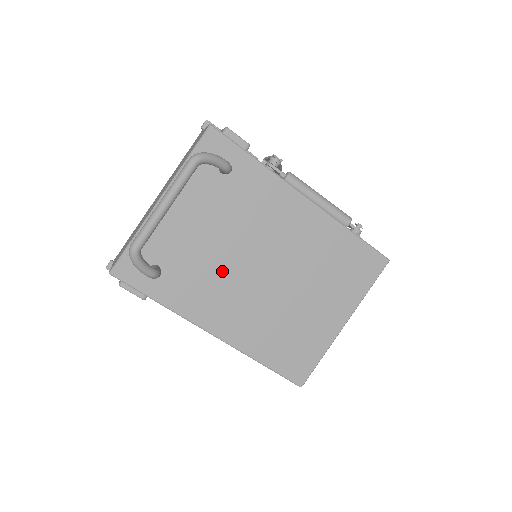
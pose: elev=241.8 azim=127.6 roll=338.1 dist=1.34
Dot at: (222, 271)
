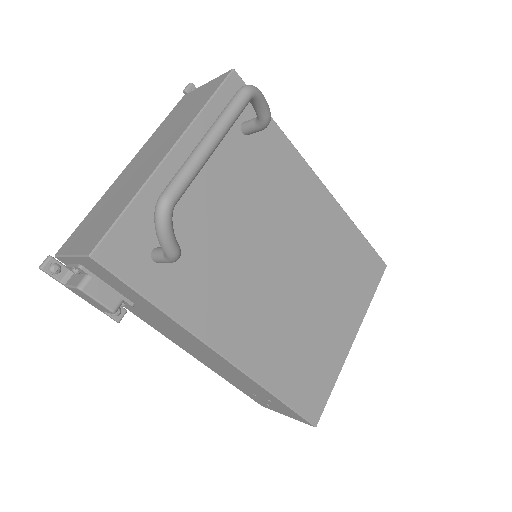
Dot at: (239, 265)
